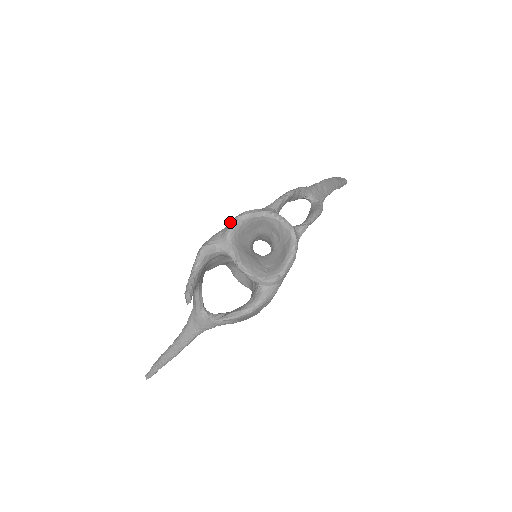
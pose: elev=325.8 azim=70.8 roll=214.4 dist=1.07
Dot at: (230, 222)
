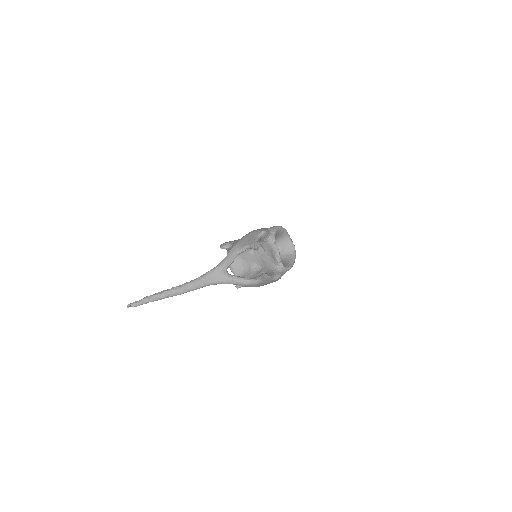
Dot at: (275, 226)
